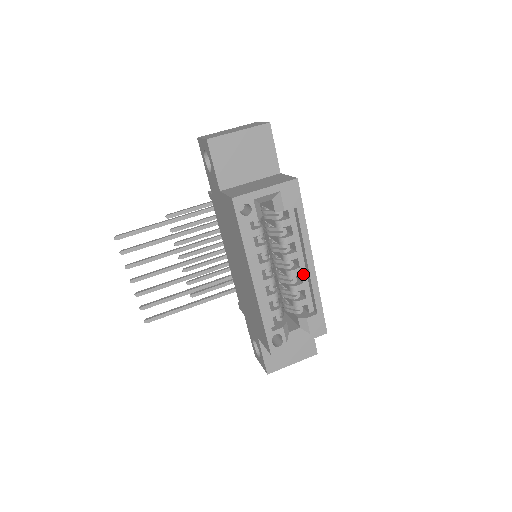
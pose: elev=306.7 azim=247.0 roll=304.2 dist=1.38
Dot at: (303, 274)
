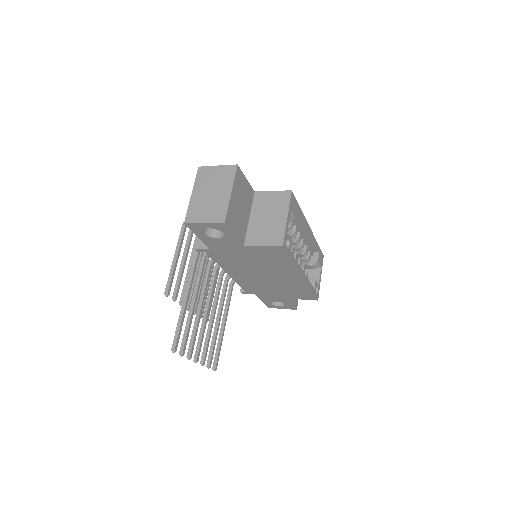
Dot at: (305, 240)
